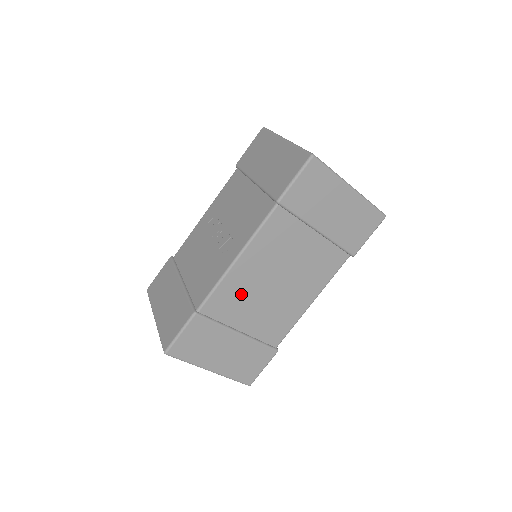
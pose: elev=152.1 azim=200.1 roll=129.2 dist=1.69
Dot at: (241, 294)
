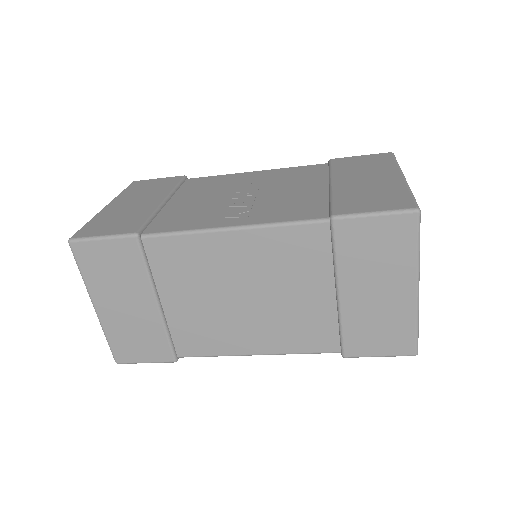
Dot at: (199, 268)
